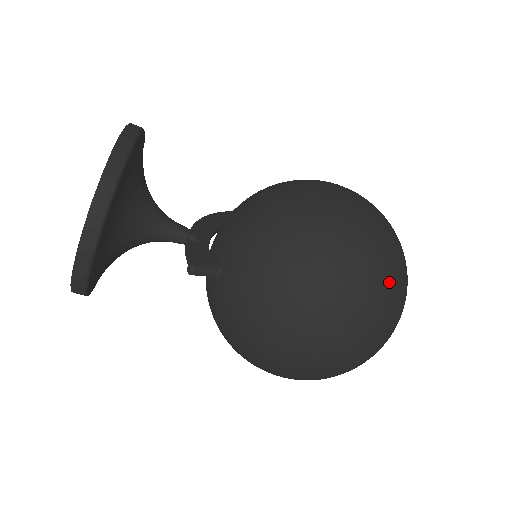
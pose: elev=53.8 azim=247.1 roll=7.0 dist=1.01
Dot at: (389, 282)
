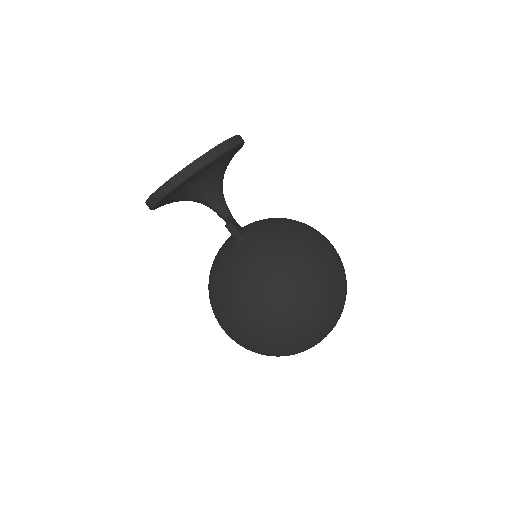
Dot at: (336, 297)
